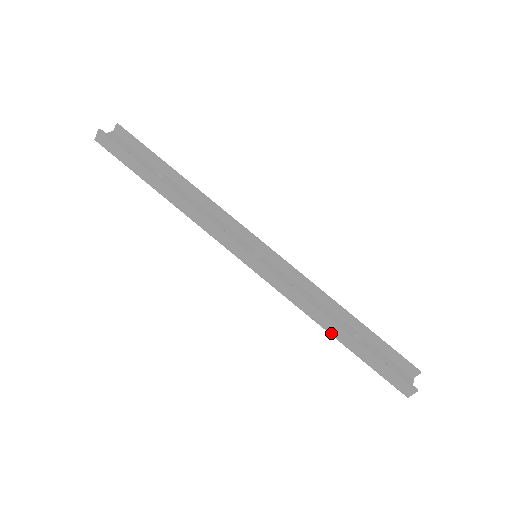
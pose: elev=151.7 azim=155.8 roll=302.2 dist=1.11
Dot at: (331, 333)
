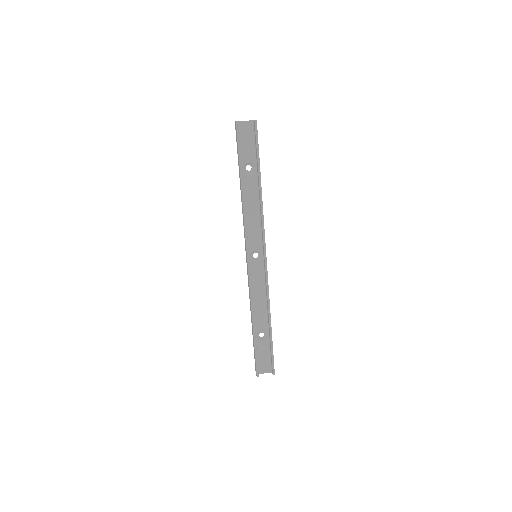
Dot at: (251, 320)
